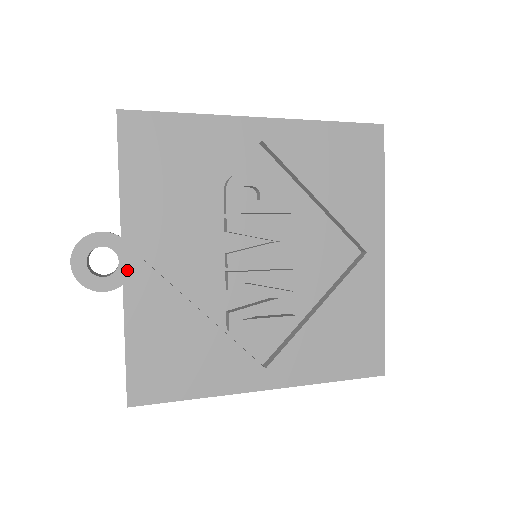
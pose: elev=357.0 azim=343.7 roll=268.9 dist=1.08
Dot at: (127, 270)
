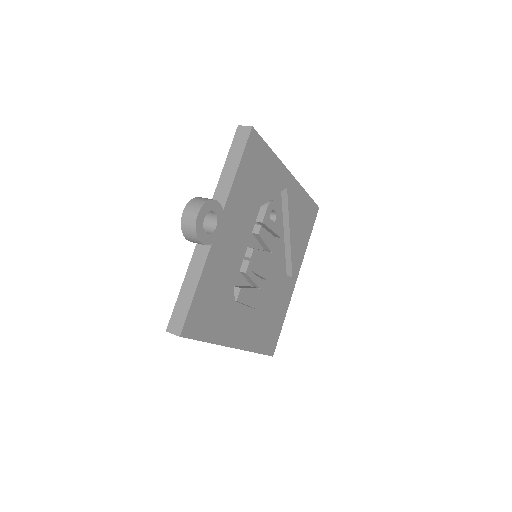
Dot at: (217, 235)
